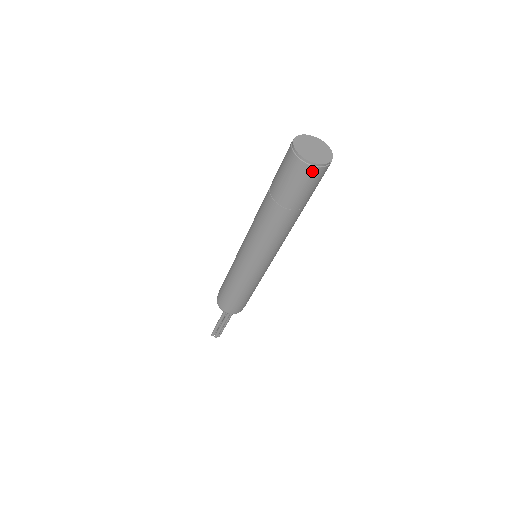
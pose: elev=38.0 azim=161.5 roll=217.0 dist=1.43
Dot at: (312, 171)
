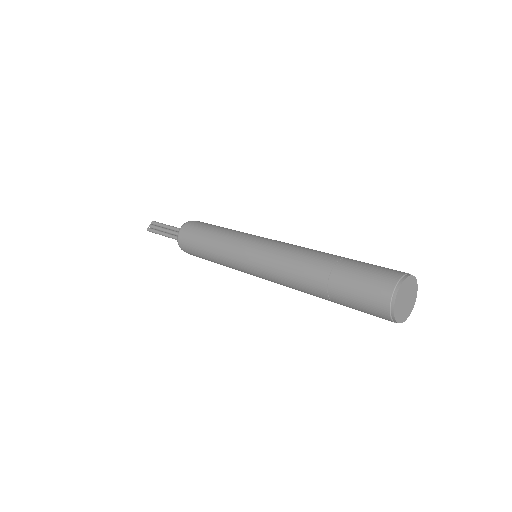
Dot at: occluded
